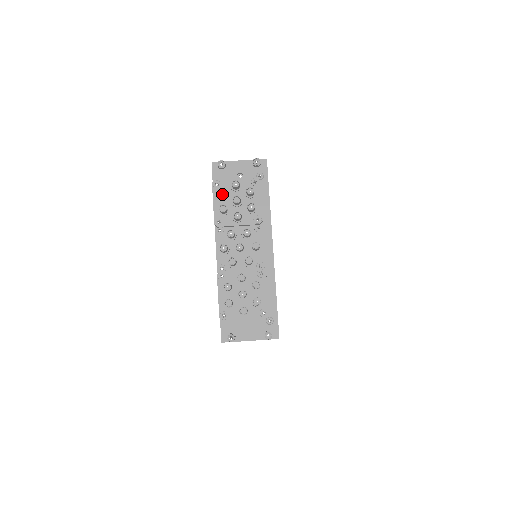
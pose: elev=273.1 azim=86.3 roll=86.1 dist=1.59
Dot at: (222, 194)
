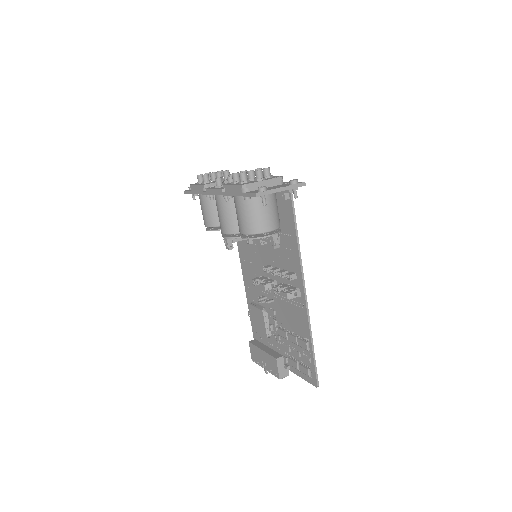
Dot at: (200, 177)
